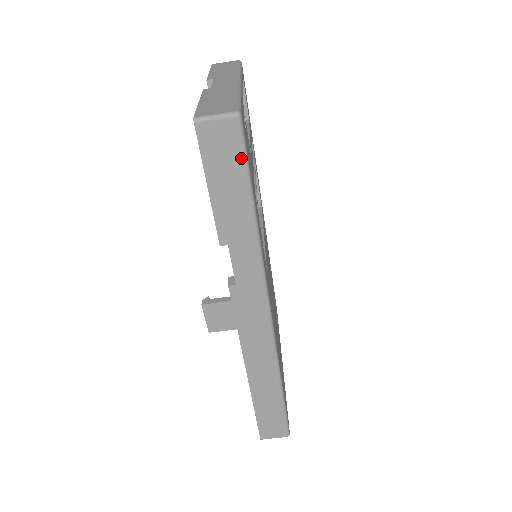
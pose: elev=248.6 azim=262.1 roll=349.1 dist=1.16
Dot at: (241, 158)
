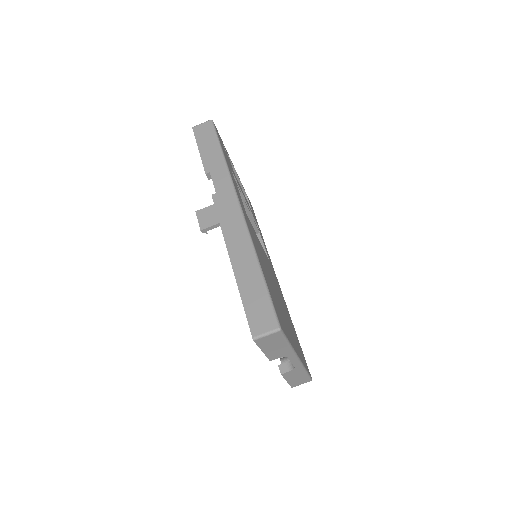
Dot at: (213, 133)
